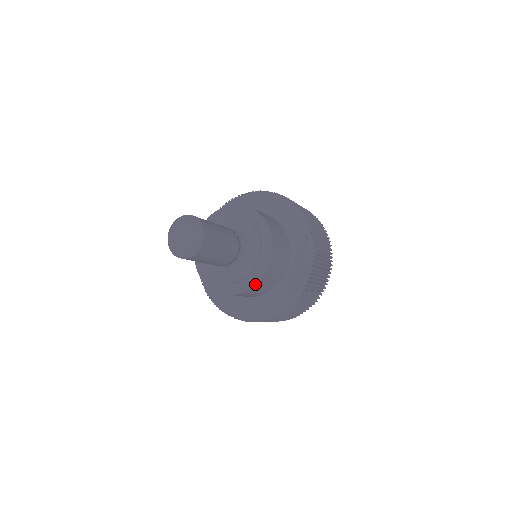
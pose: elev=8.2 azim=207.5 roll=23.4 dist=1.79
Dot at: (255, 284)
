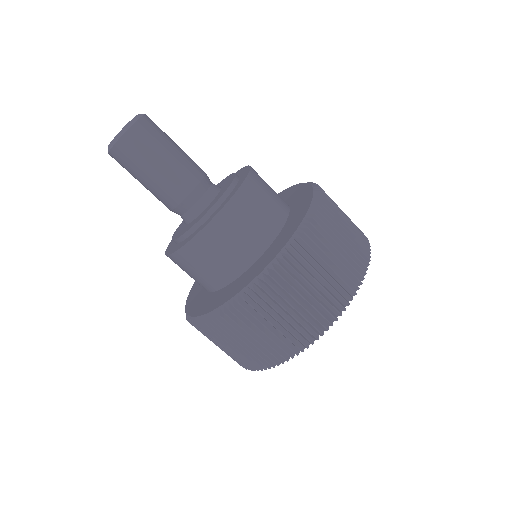
Dot at: (203, 227)
